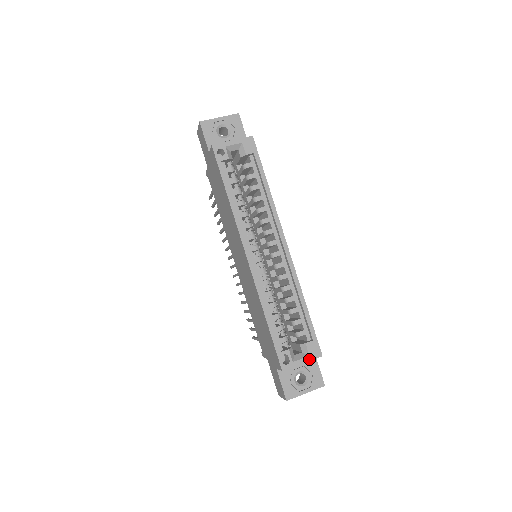
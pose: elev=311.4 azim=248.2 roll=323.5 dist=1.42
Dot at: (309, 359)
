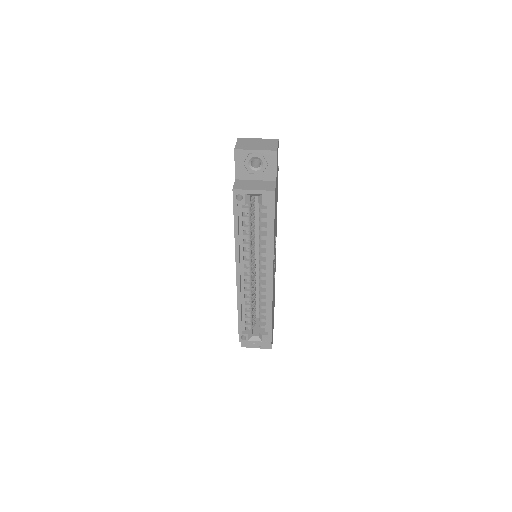
Dot at: (261, 343)
